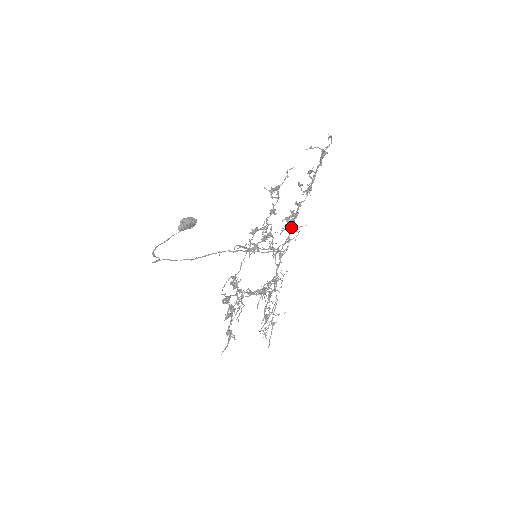
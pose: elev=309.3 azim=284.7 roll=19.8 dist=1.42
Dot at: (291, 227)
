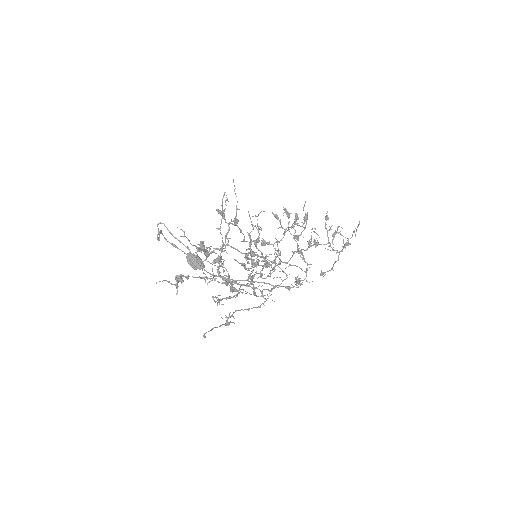
Dot at: (296, 281)
